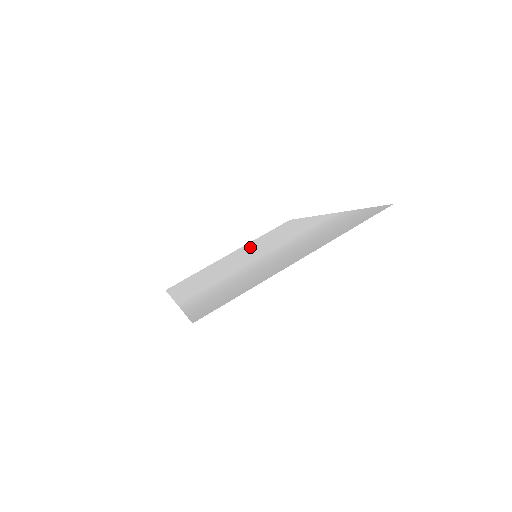
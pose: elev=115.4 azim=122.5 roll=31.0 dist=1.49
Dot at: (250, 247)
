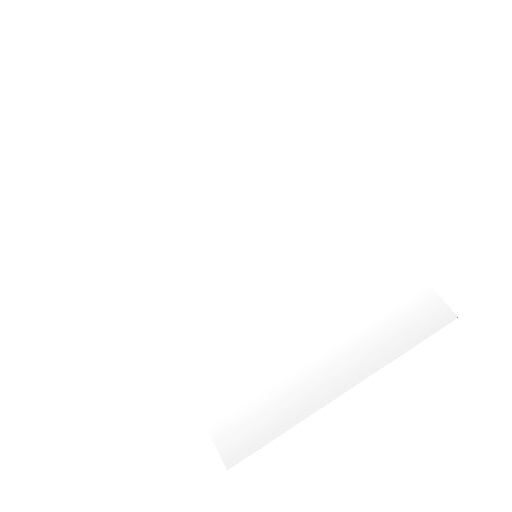
Dot at: (228, 180)
